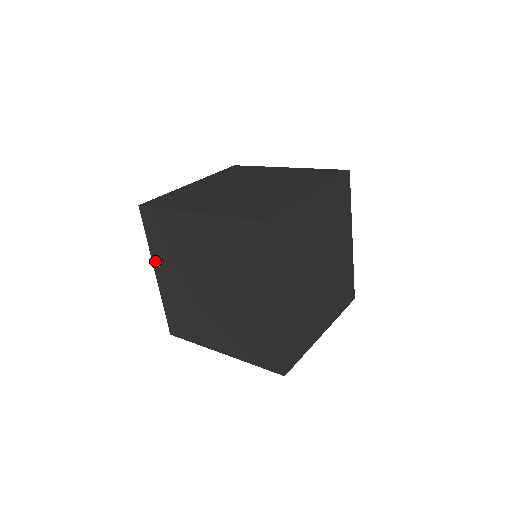
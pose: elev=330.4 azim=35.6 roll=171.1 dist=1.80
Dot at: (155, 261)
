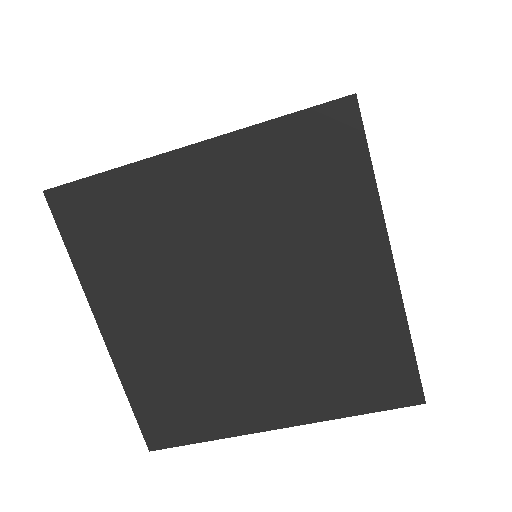
Dot at: (97, 301)
